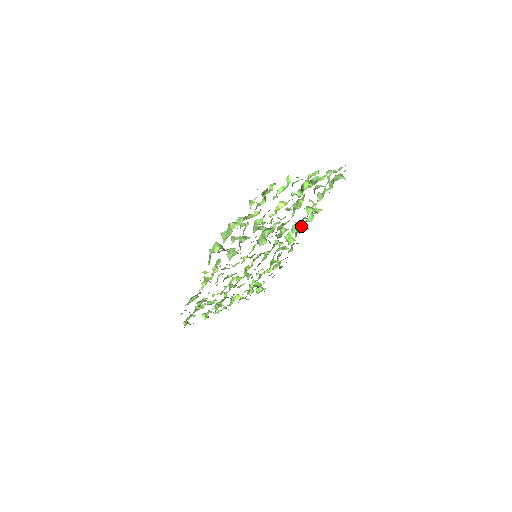
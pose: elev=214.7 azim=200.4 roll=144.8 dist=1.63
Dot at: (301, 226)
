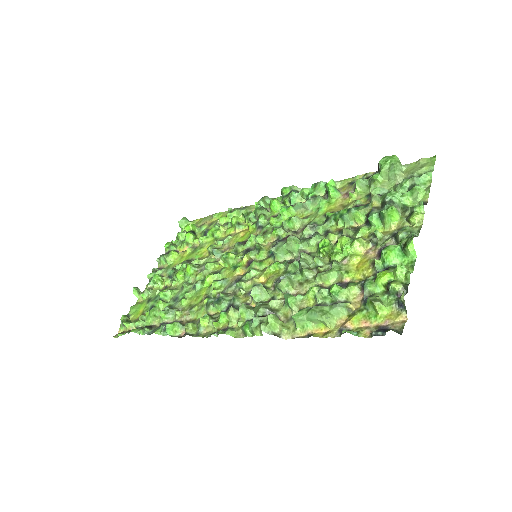
Dot at: (300, 194)
